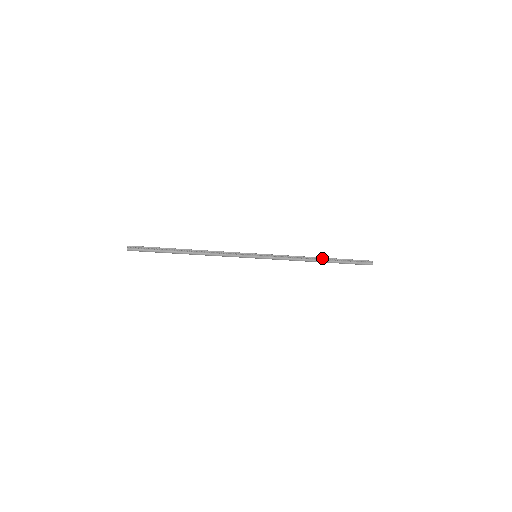
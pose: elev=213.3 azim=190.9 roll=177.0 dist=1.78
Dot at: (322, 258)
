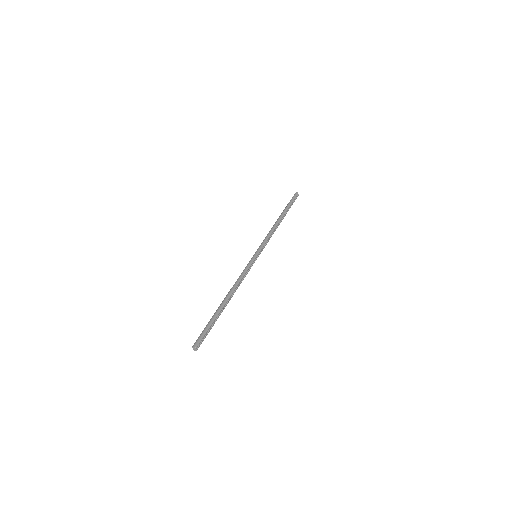
Dot at: (282, 218)
